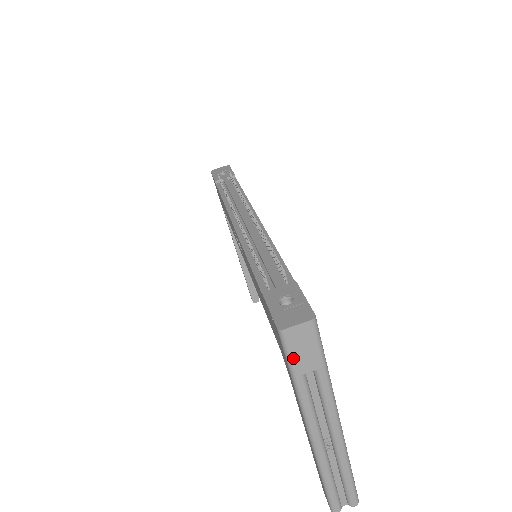
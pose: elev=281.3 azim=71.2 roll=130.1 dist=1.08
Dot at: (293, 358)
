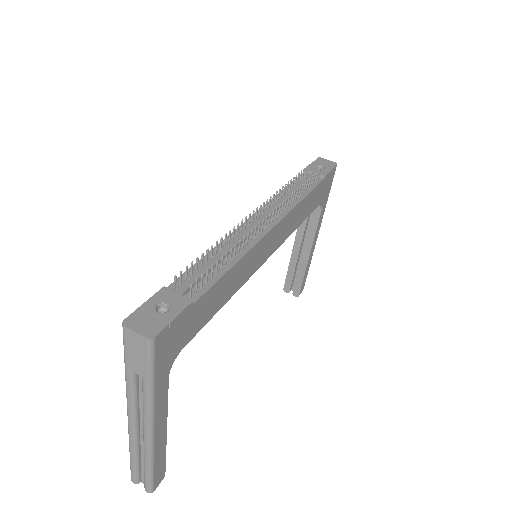
Dot at: (126, 352)
